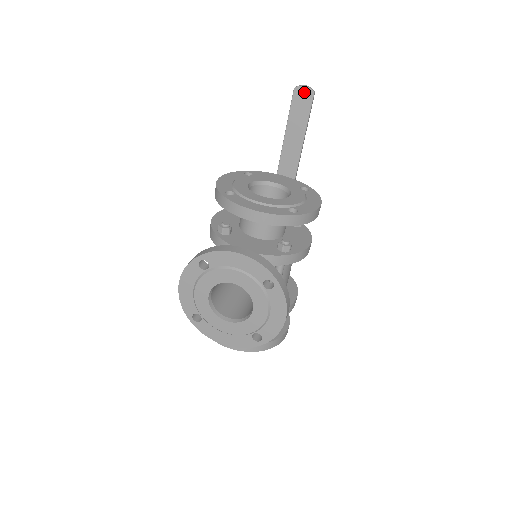
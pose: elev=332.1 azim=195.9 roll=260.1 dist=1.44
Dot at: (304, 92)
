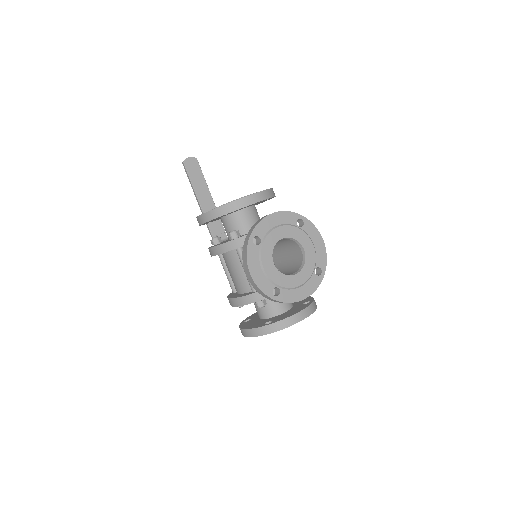
Dot at: (191, 161)
